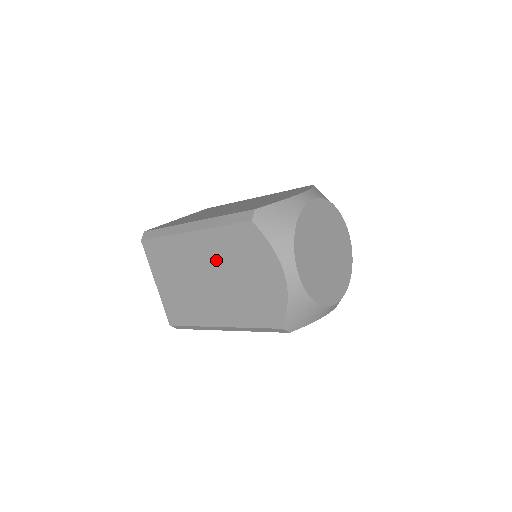
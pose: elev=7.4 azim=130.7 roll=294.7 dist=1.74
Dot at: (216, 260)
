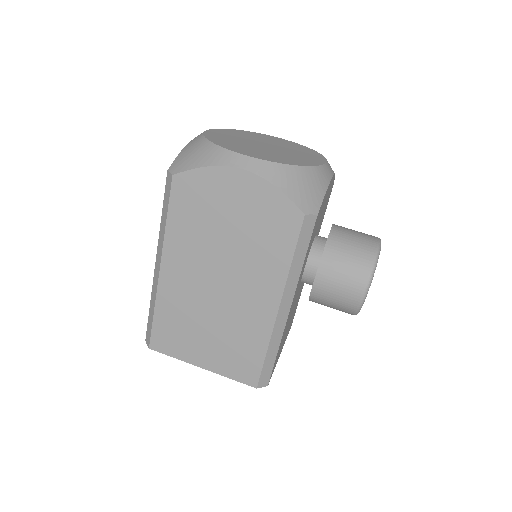
Dot at: occluded
